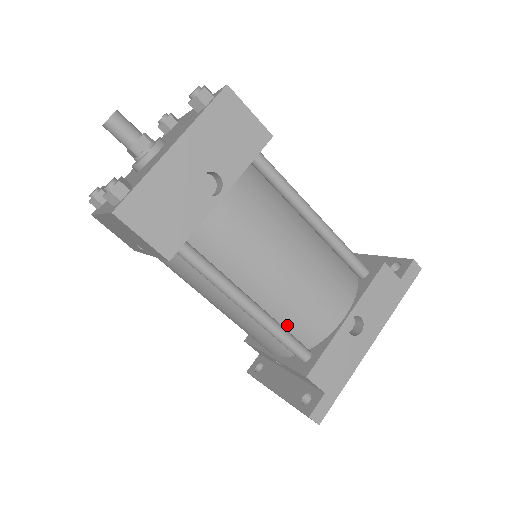
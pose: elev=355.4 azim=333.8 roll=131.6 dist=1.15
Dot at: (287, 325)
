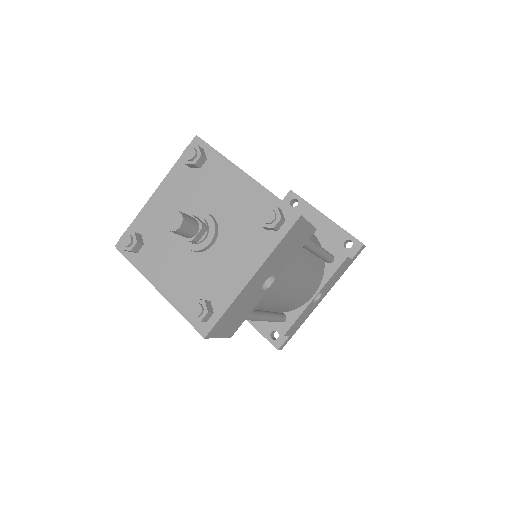
Dot at: occluded
